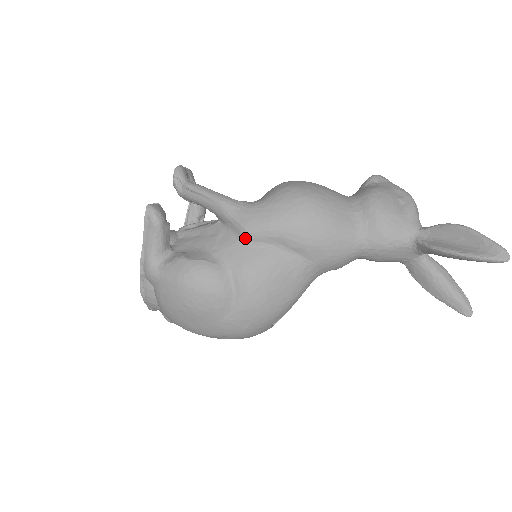
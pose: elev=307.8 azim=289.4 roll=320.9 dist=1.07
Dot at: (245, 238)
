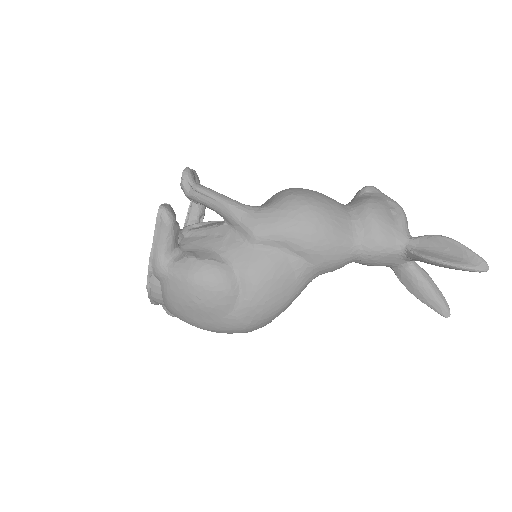
Dot at: (252, 241)
